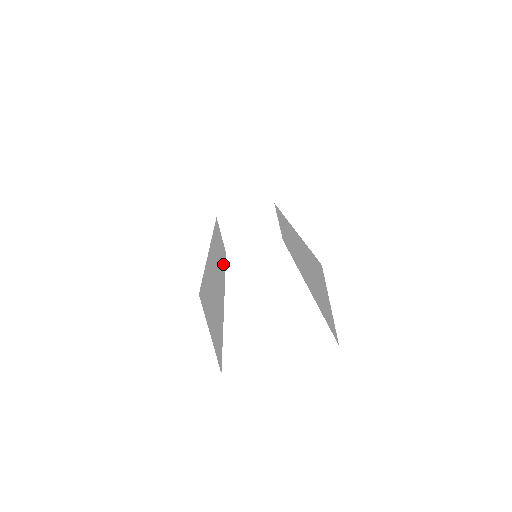
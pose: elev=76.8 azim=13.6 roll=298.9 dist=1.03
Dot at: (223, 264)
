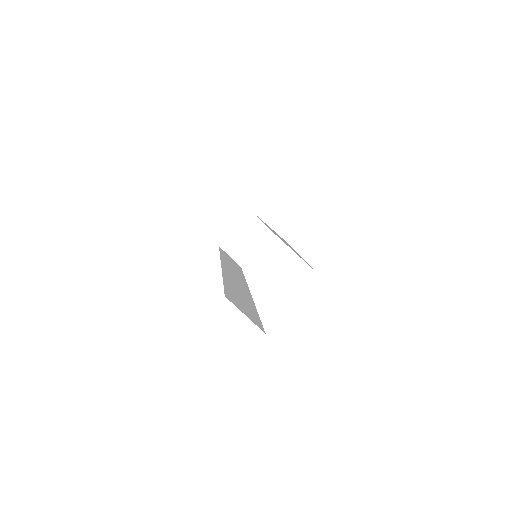
Dot at: (241, 275)
